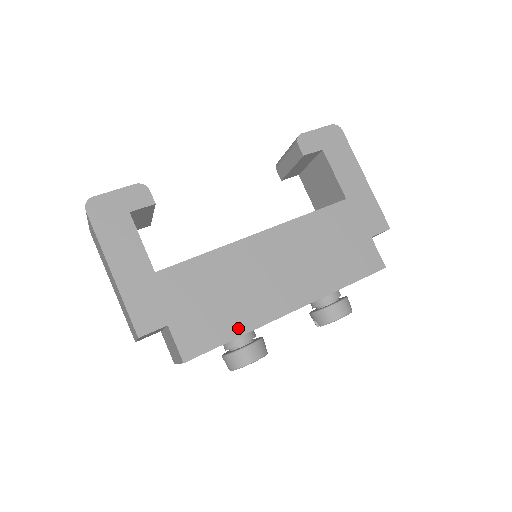
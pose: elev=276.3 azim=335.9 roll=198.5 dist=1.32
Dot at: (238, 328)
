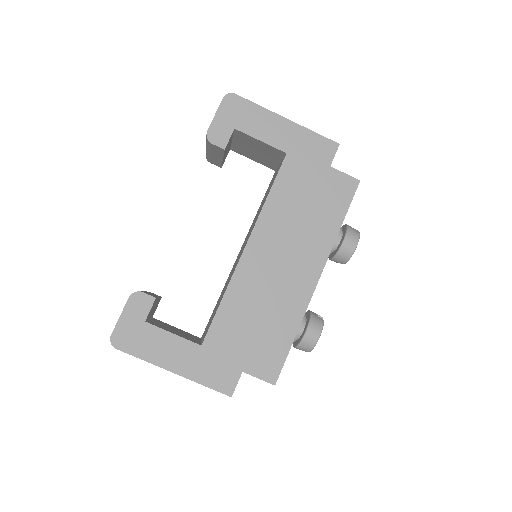
Dot at: (290, 329)
